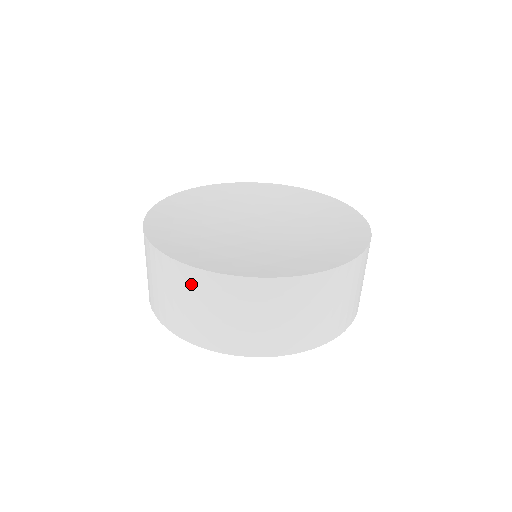
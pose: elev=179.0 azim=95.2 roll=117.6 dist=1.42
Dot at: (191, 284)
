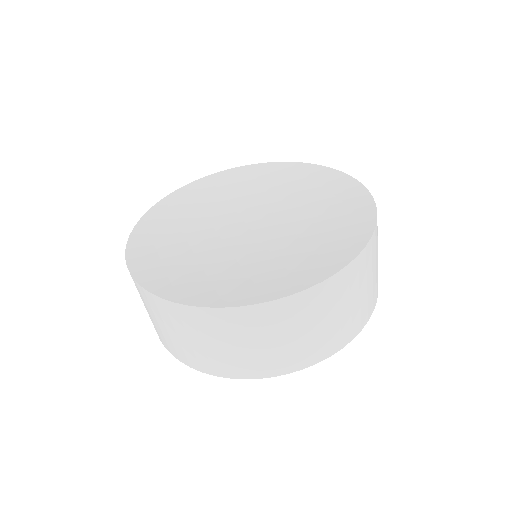
Dot at: (222, 325)
